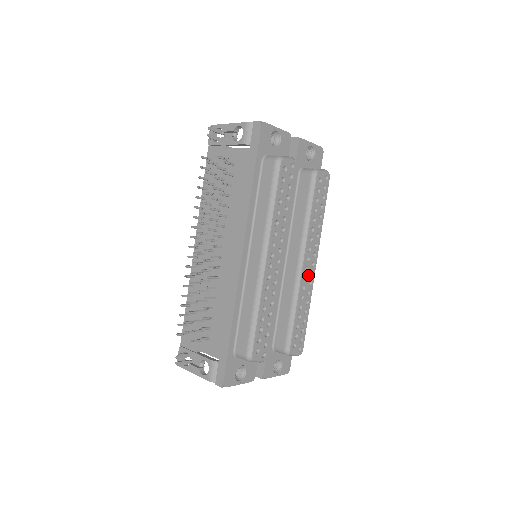
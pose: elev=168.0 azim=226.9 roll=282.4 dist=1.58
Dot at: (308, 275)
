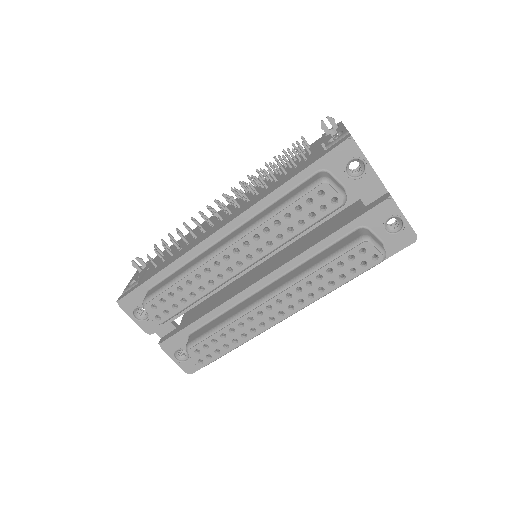
Dot at: (267, 315)
